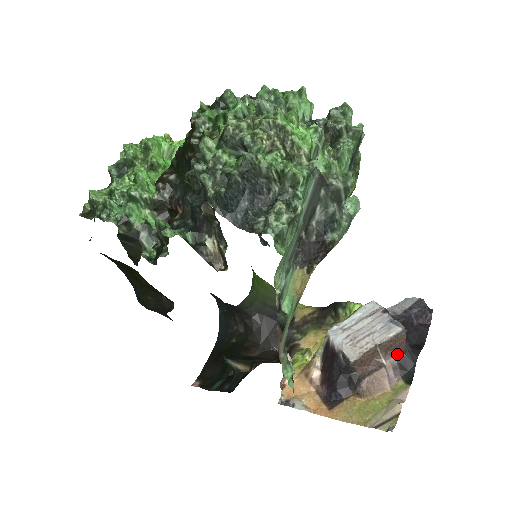
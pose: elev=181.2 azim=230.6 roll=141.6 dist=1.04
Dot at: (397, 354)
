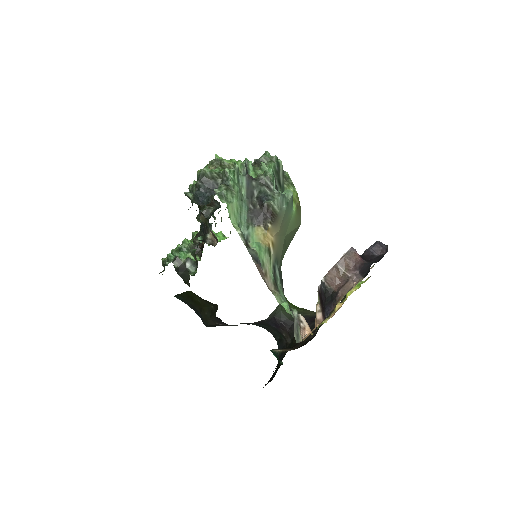
Dot at: (357, 268)
